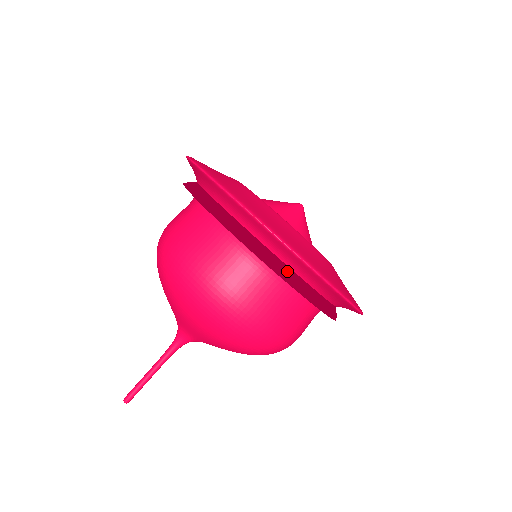
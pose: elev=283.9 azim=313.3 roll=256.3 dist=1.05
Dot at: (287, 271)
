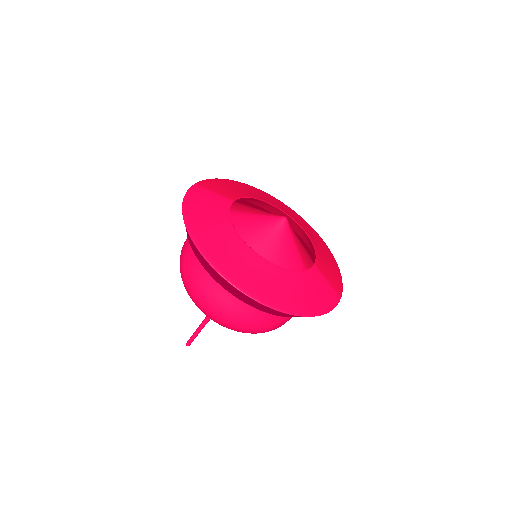
Dot at: occluded
